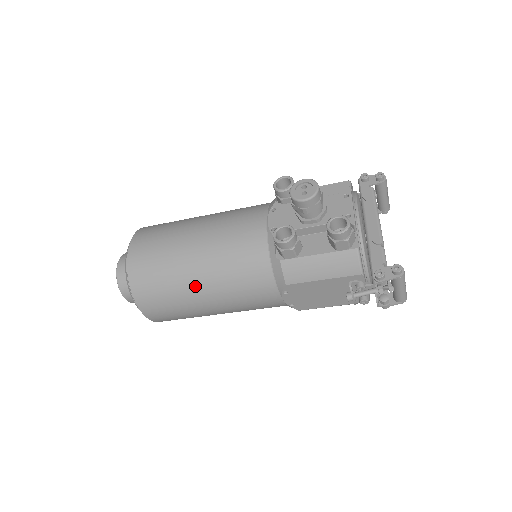
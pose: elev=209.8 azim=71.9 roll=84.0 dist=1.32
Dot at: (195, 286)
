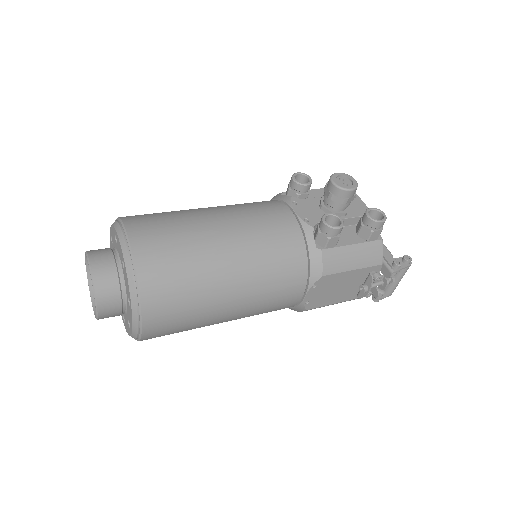
Dot at: (225, 281)
